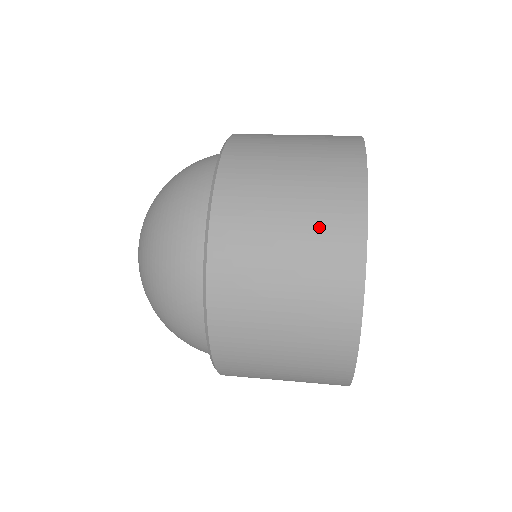
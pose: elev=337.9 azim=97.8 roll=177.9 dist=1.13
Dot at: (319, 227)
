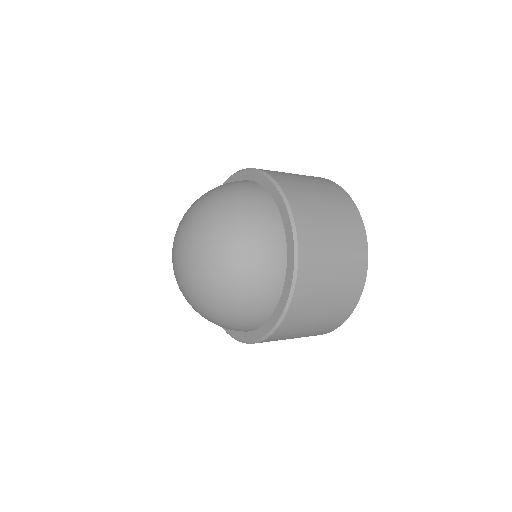
Dot at: (347, 278)
